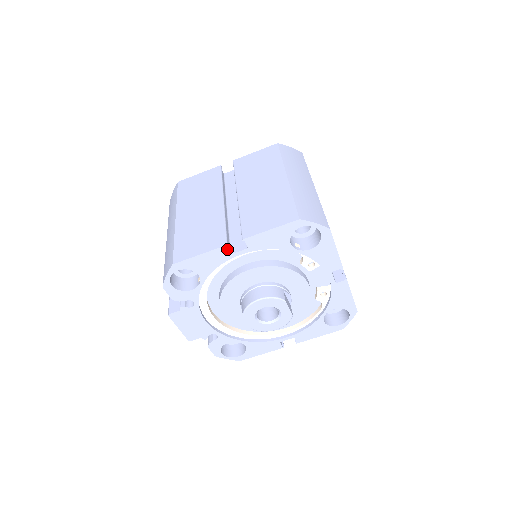
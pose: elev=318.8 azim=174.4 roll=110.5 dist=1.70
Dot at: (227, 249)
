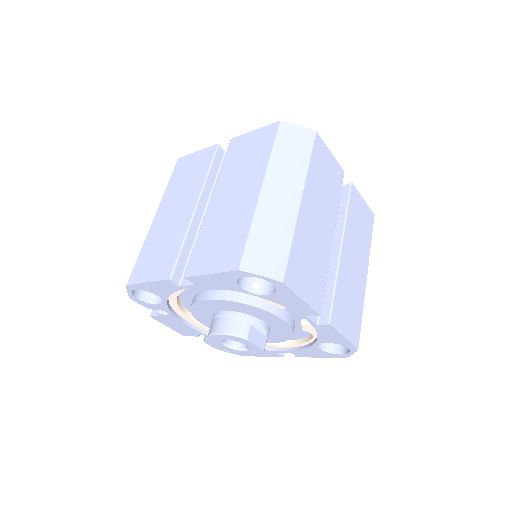
Dot at: (173, 282)
